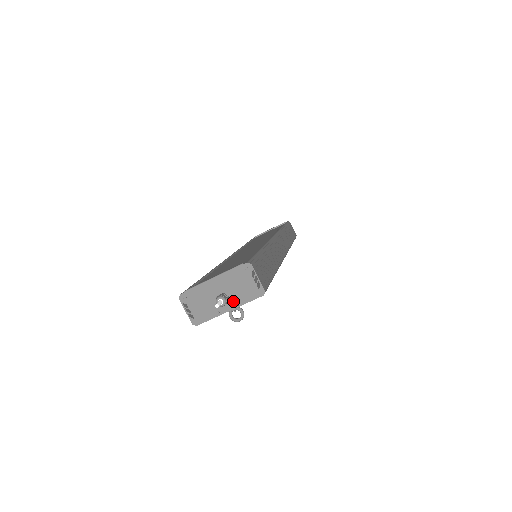
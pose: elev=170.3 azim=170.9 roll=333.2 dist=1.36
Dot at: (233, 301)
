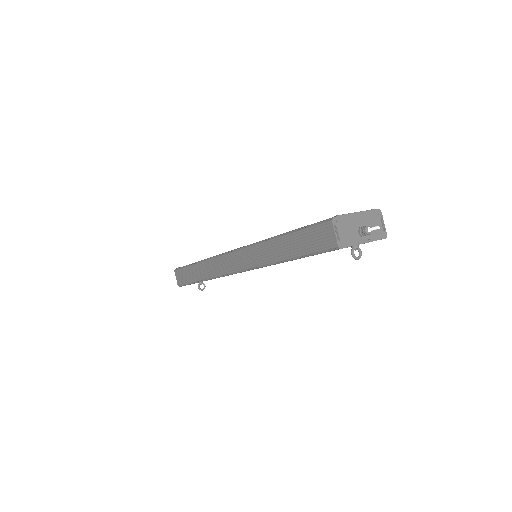
Dot at: (368, 236)
